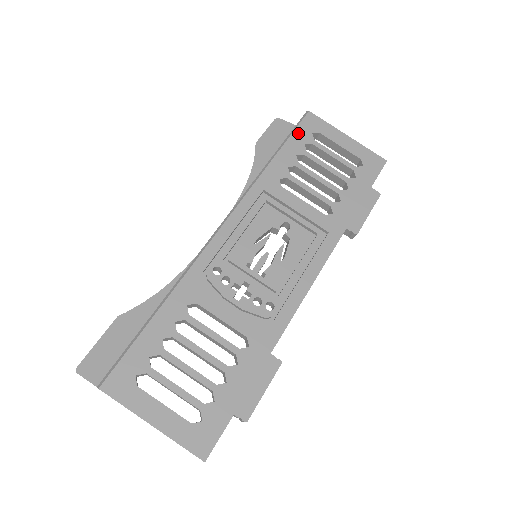
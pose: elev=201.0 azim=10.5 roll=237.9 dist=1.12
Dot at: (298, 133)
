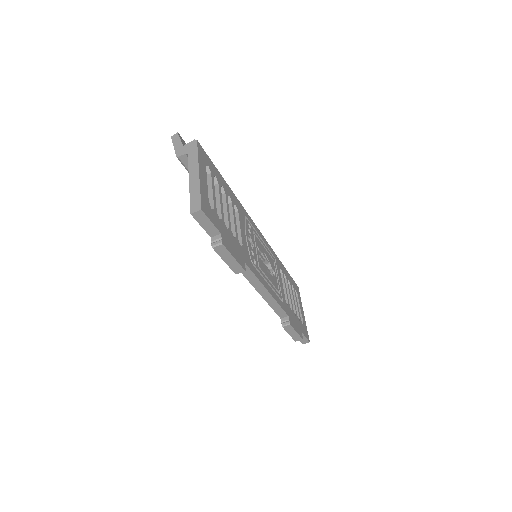
Dot at: (293, 280)
